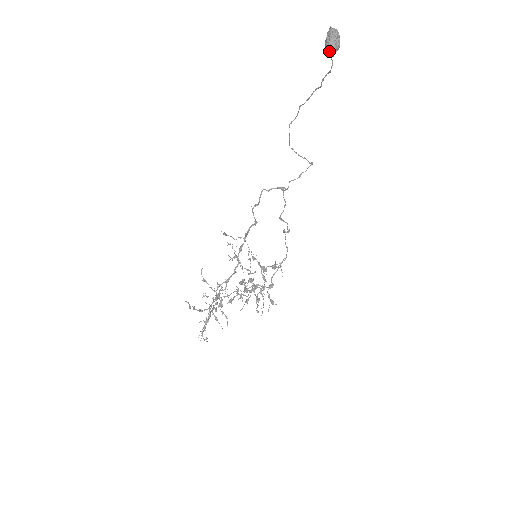
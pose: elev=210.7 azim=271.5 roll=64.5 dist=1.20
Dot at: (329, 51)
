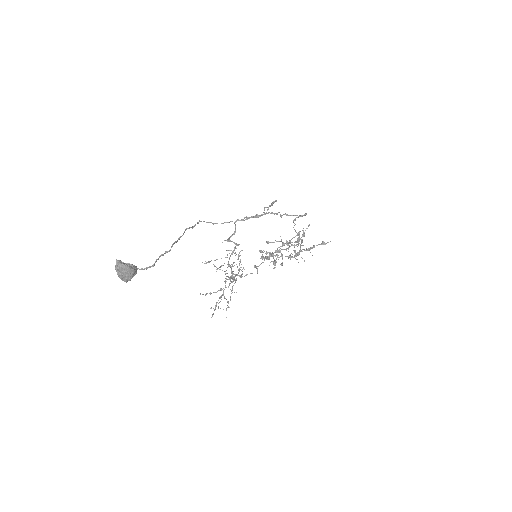
Dot at: (125, 279)
